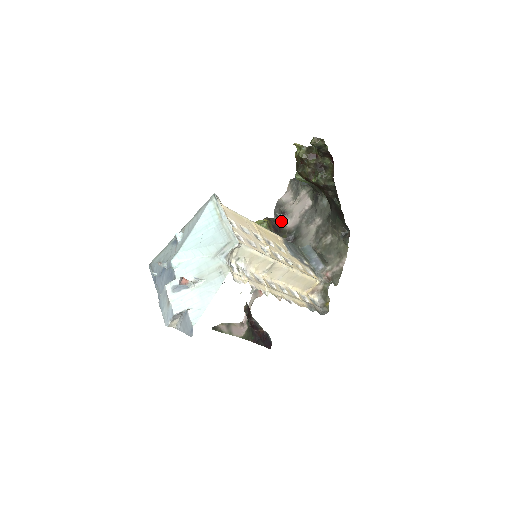
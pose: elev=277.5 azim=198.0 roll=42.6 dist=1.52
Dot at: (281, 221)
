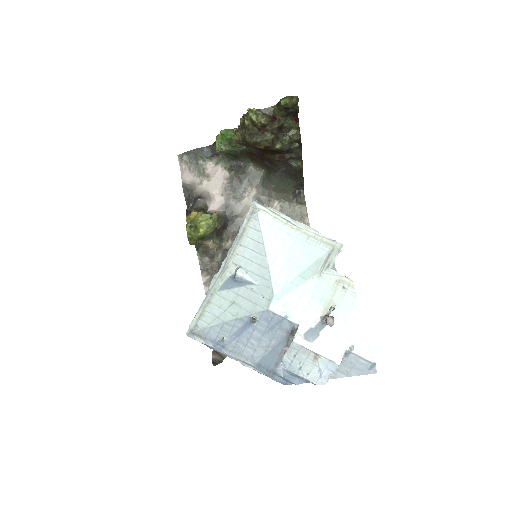
Dot at: (205, 207)
